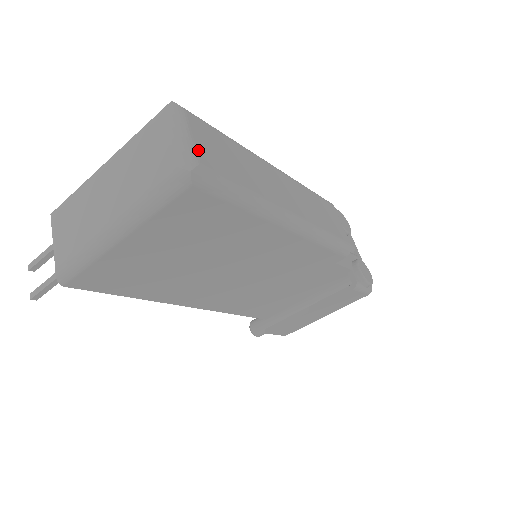
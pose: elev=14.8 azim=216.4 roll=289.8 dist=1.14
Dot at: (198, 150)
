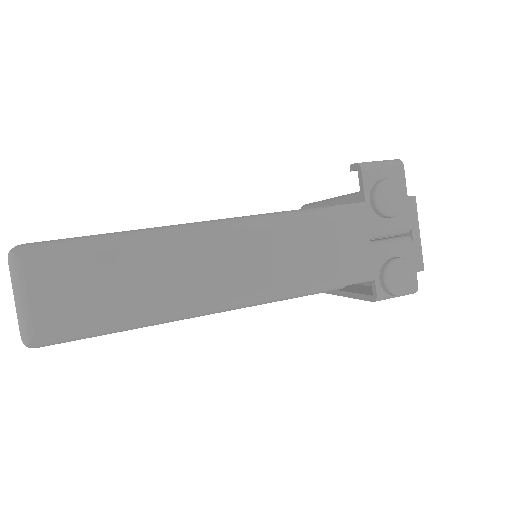
Dot at: (37, 314)
